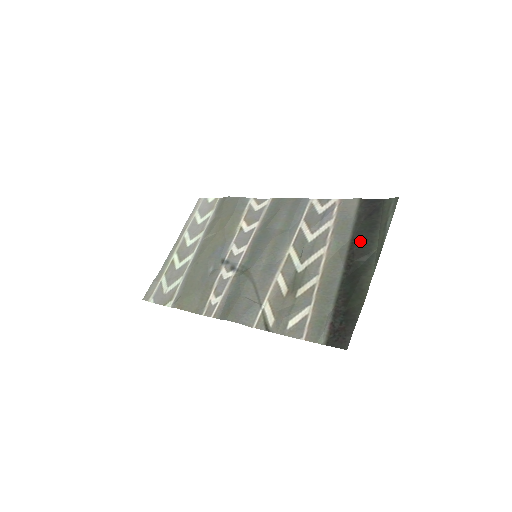
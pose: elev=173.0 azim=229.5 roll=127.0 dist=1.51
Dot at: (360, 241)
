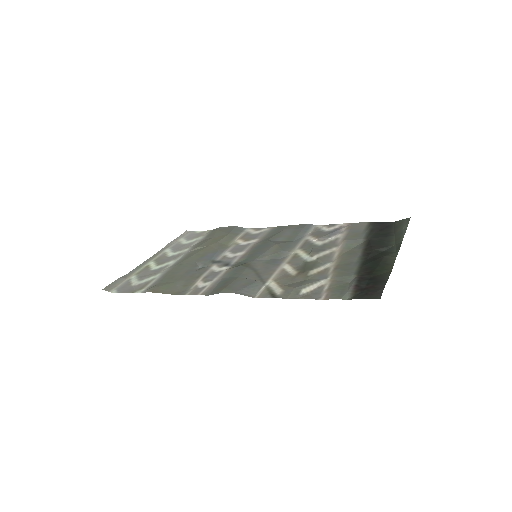
Dot at: (376, 241)
